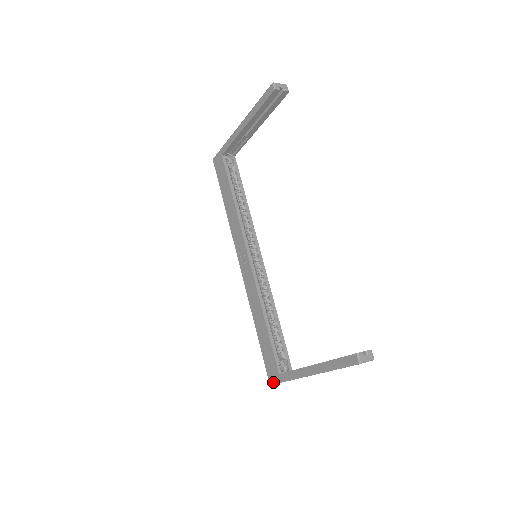
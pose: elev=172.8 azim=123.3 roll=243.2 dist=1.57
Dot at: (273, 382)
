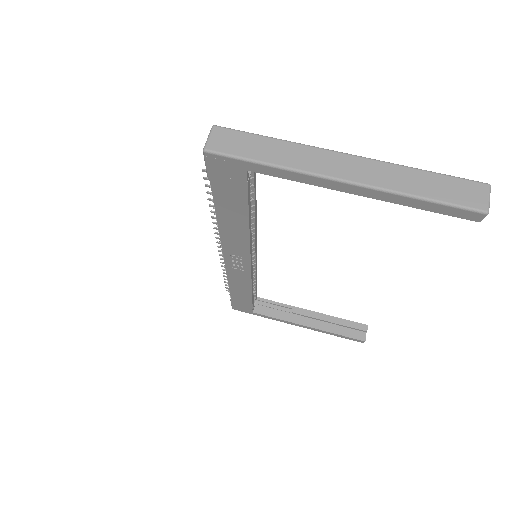
Dot at: occluded
